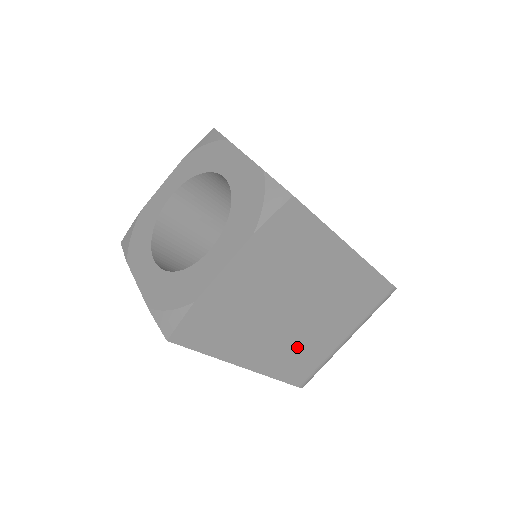
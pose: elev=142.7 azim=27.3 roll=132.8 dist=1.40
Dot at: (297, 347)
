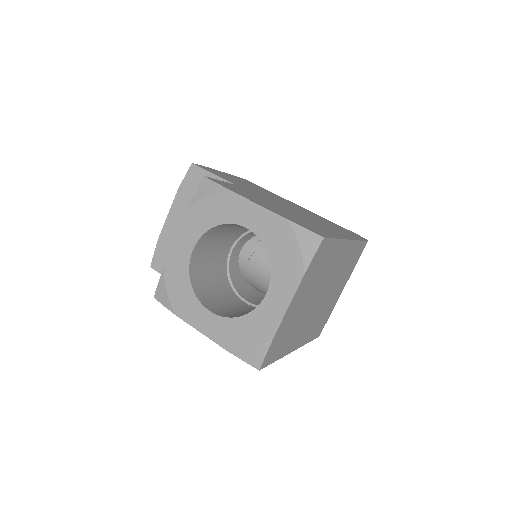
Dot at: (319, 316)
